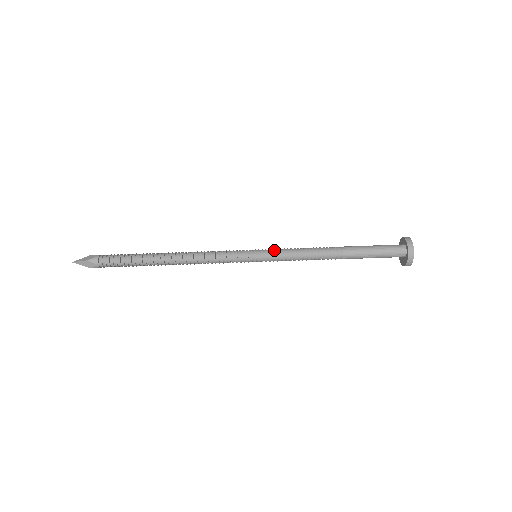
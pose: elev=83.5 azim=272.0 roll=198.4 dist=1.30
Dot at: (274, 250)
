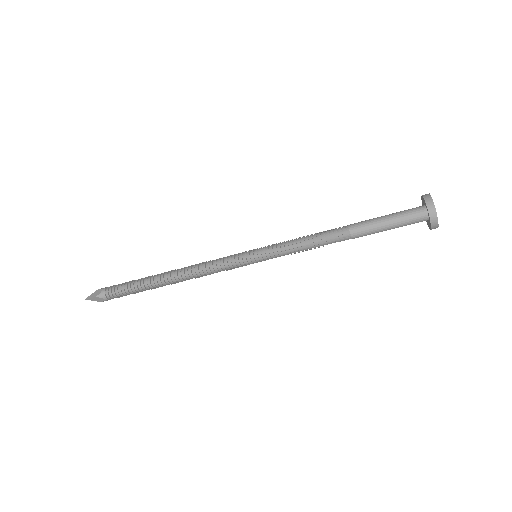
Dot at: (273, 247)
